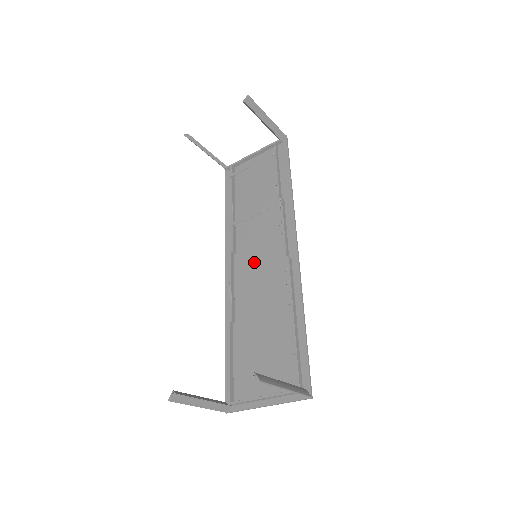
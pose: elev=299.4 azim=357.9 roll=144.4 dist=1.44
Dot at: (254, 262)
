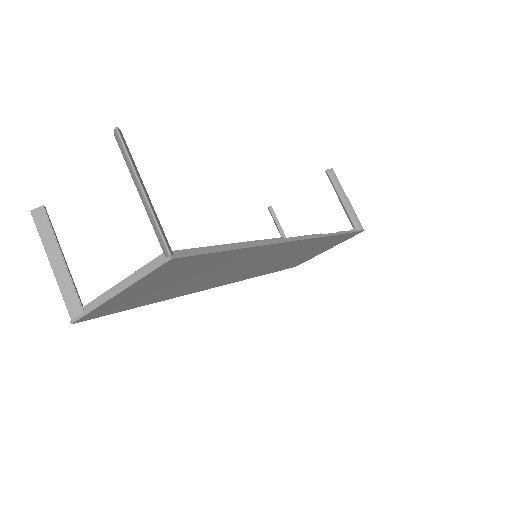
Dot at: occluded
